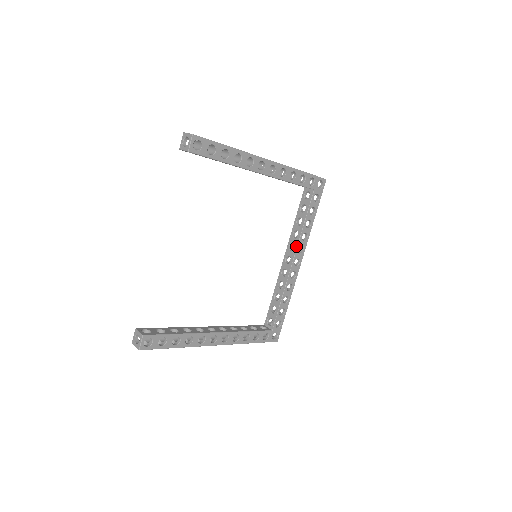
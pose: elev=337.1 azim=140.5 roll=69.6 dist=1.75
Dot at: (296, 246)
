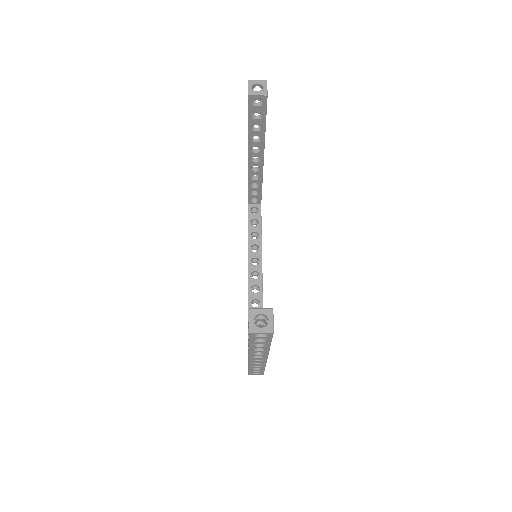
Dot at: (261, 258)
